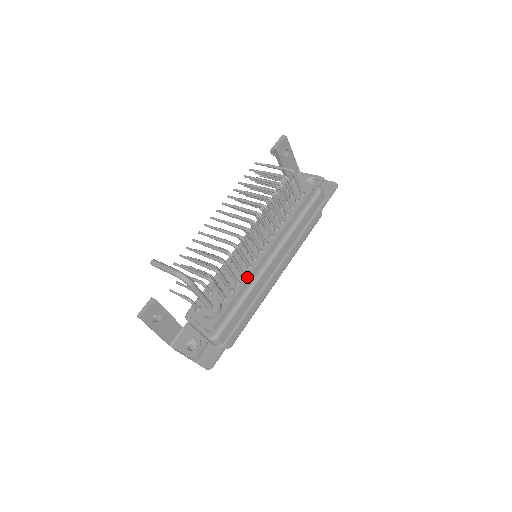
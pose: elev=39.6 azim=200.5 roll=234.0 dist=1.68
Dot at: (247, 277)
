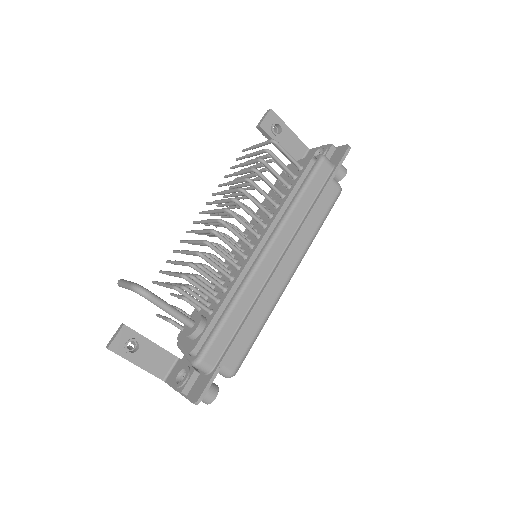
Dot at: (234, 280)
